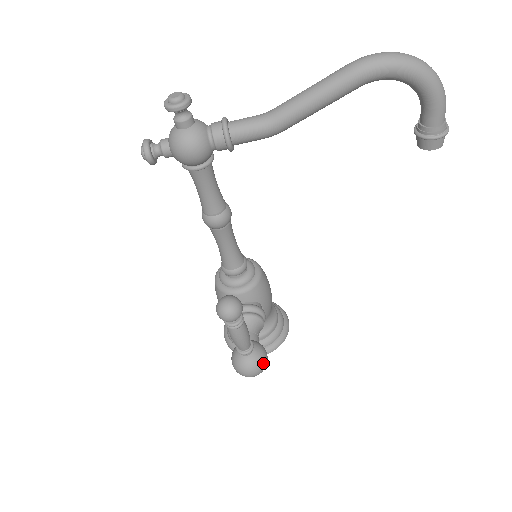
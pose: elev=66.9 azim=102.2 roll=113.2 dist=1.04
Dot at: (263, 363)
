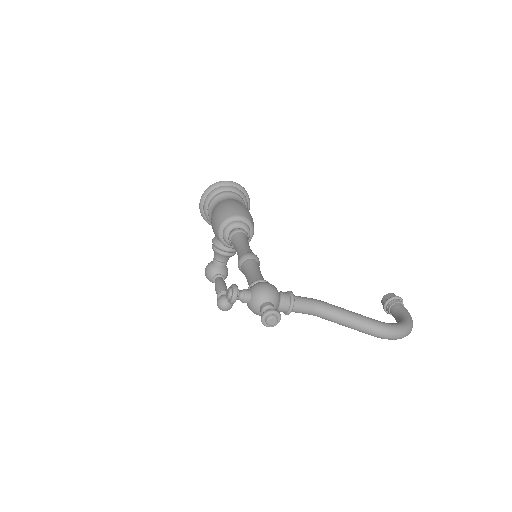
Dot at: occluded
